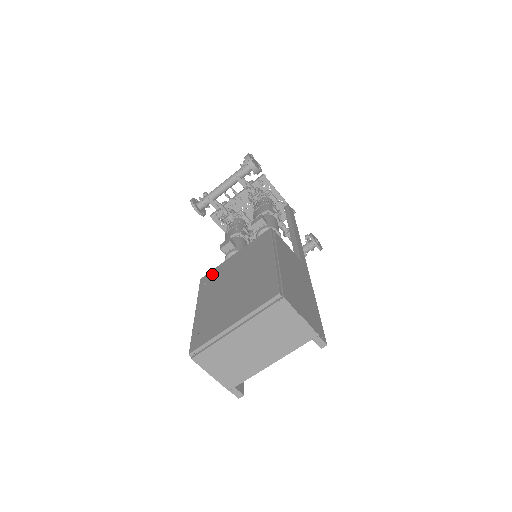
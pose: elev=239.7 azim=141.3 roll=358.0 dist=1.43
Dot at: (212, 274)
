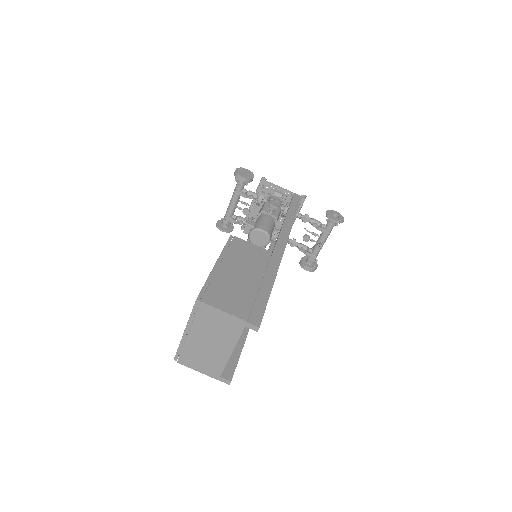
Dot at: occluded
